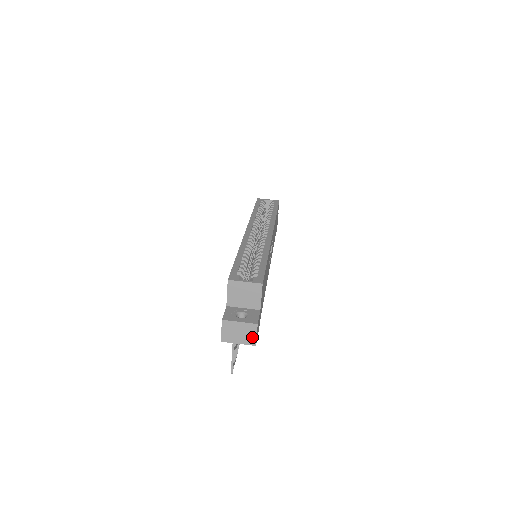
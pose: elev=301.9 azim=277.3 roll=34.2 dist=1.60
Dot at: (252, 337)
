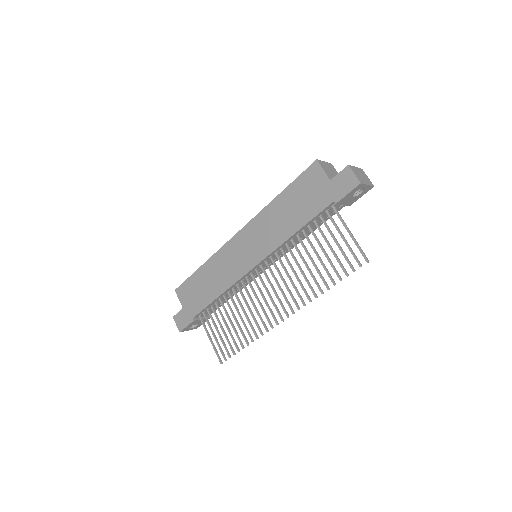
Dot at: (368, 179)
